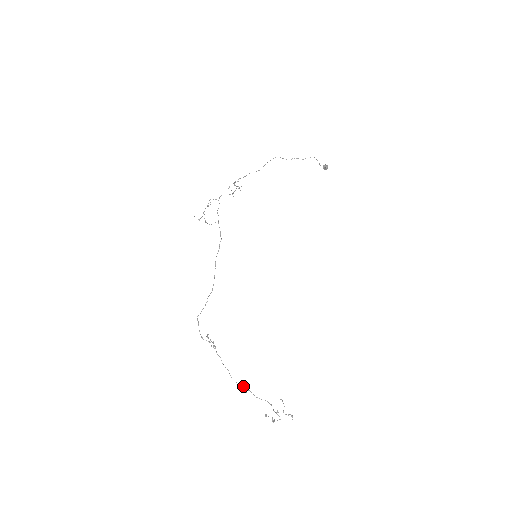
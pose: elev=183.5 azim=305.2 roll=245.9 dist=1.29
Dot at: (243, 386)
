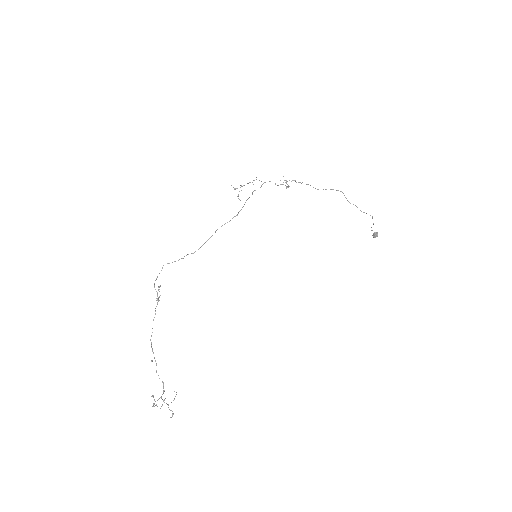
Dot at: occluded
